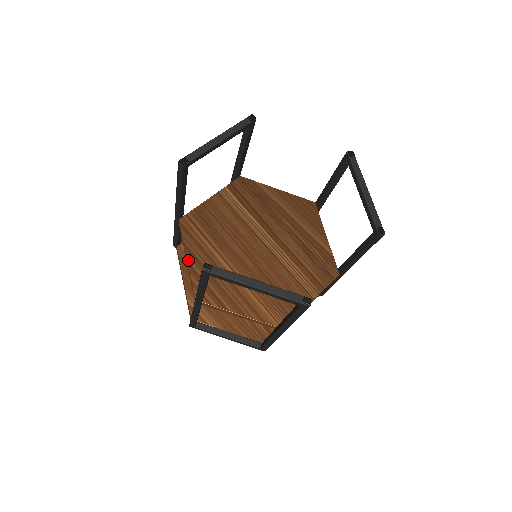
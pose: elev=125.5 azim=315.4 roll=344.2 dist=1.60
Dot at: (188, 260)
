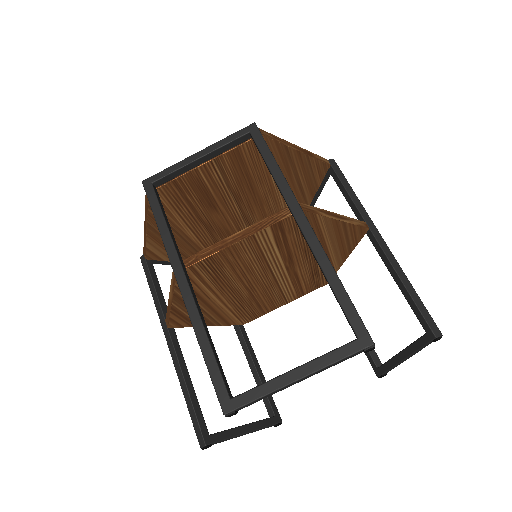
Dot at: (172, 305)
